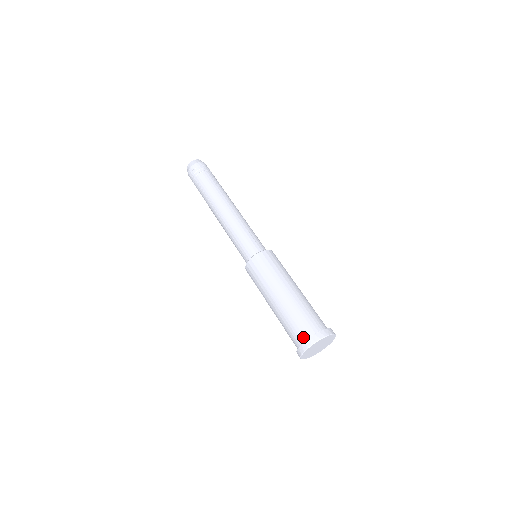
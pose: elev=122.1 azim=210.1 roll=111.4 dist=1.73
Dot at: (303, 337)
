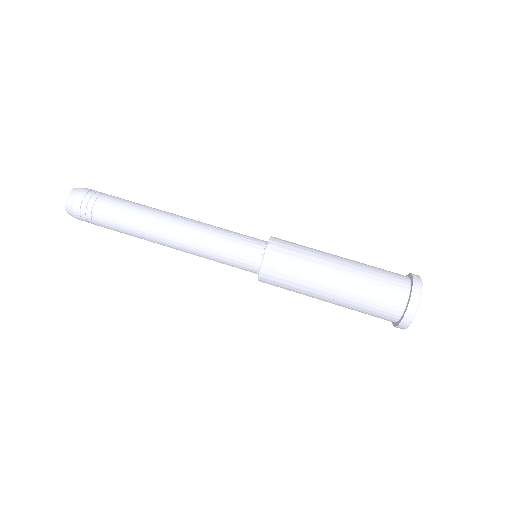
Dot at: (403, 289)
